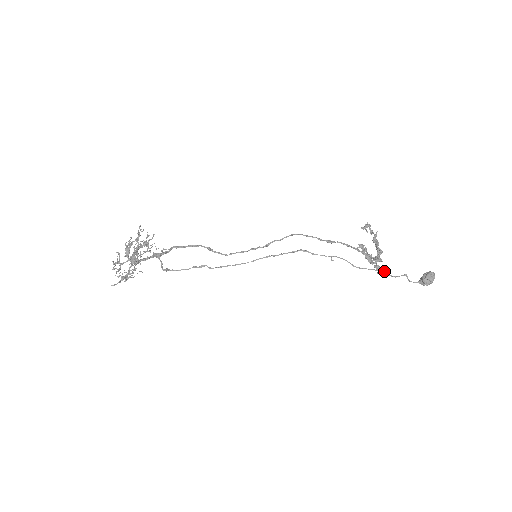
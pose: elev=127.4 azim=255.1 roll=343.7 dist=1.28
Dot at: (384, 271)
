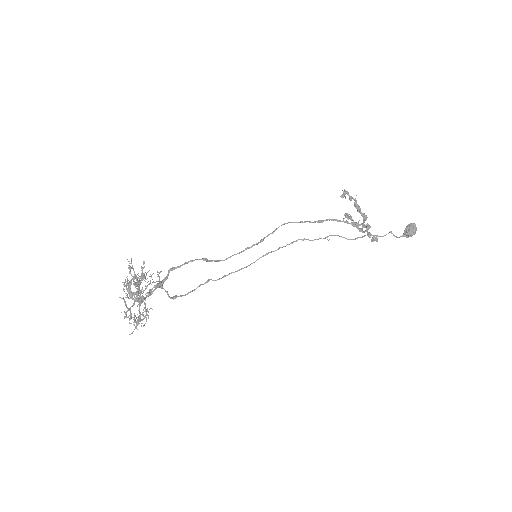
Dot at: (377, 238)
